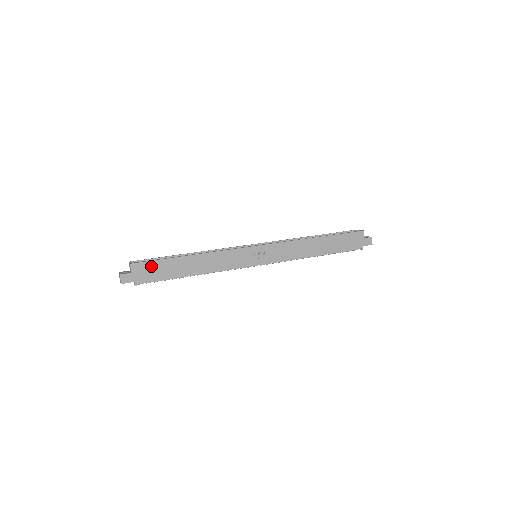
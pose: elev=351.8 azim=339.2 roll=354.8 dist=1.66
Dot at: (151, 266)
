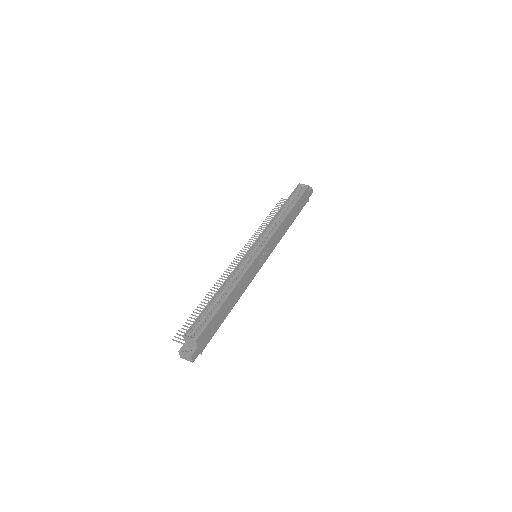
Dot at: (208, 329)
